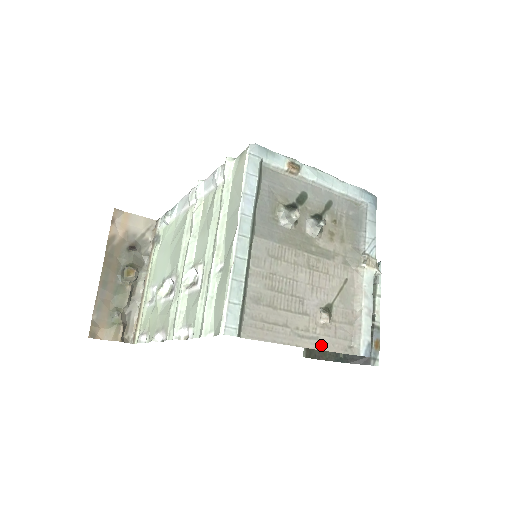
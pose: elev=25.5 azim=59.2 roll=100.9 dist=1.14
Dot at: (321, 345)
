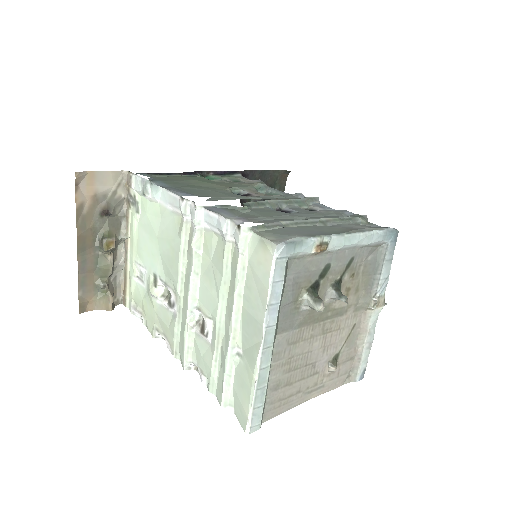
Dot at: (325, 389)
